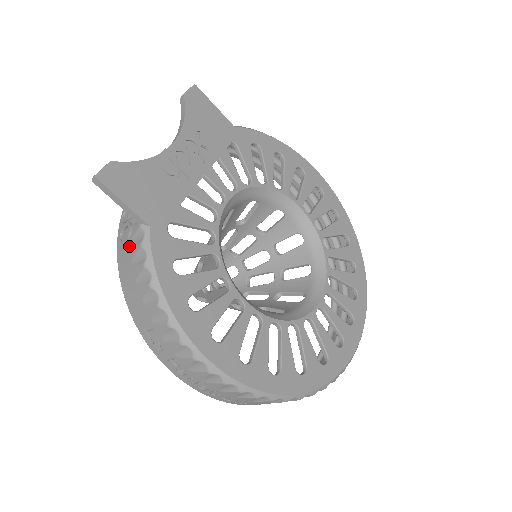
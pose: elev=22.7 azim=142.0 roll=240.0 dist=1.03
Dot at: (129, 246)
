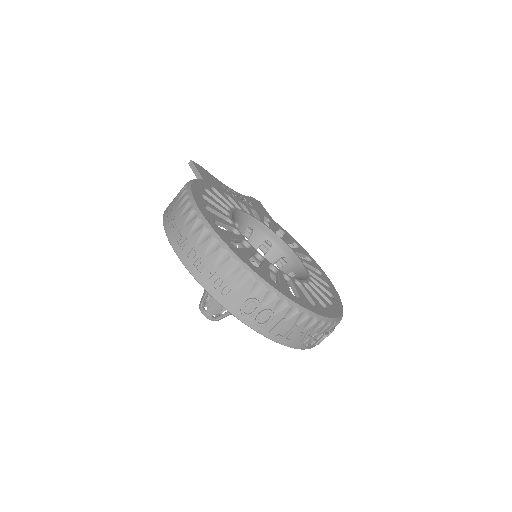
Dot at: occluded
